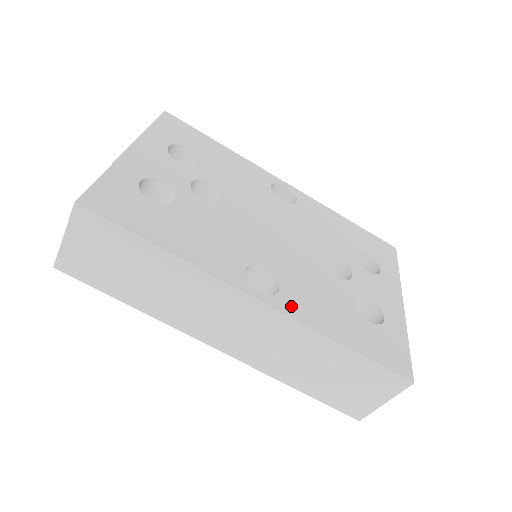
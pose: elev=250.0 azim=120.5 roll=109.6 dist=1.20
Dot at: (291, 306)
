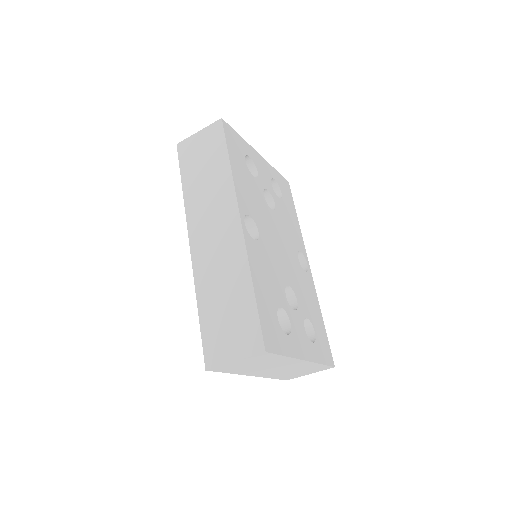
Dot at: (251, 246)
